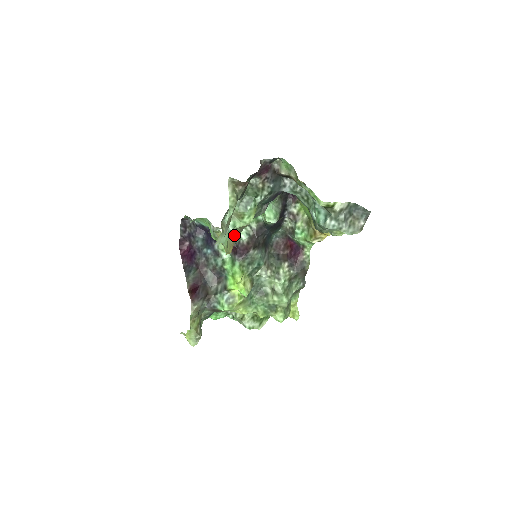
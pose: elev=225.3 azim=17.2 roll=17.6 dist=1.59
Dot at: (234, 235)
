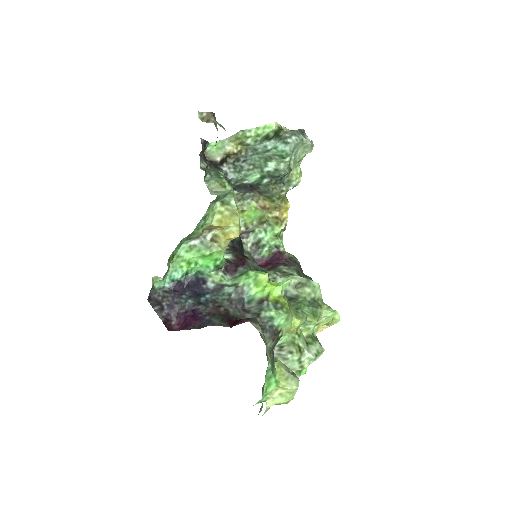
Dot at: occluded
